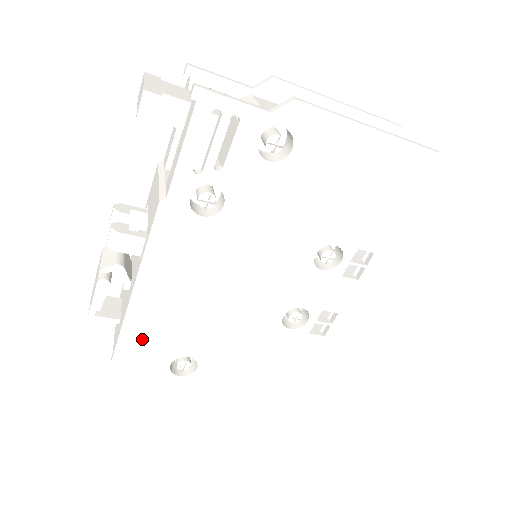
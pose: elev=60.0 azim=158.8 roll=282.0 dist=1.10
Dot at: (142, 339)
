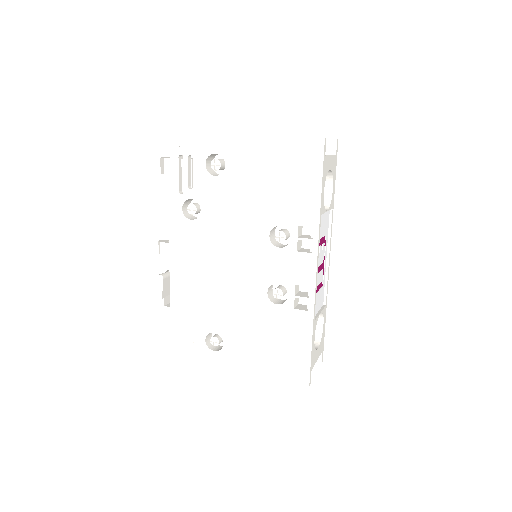
Dot at: (183, 317)
